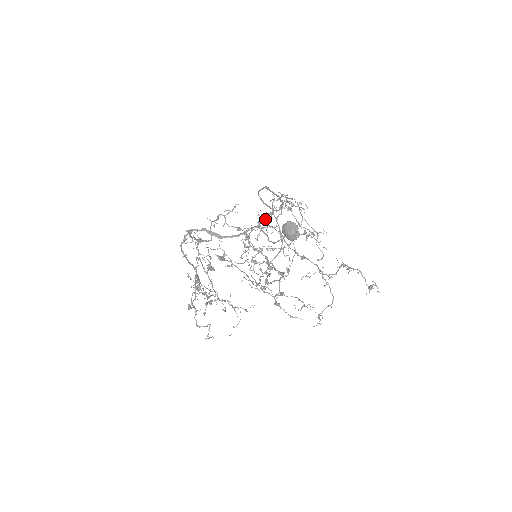
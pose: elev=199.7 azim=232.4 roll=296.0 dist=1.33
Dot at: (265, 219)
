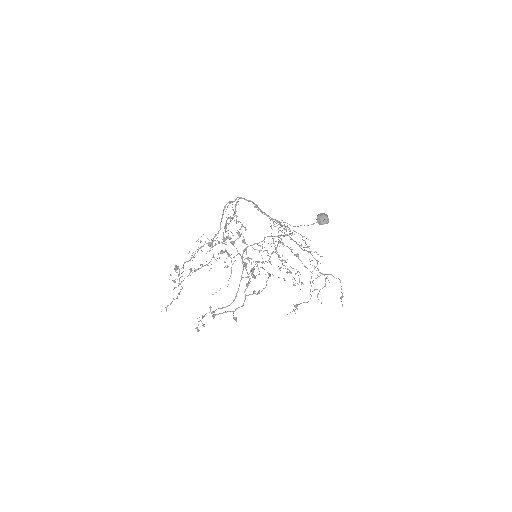
Dot at: occluded
